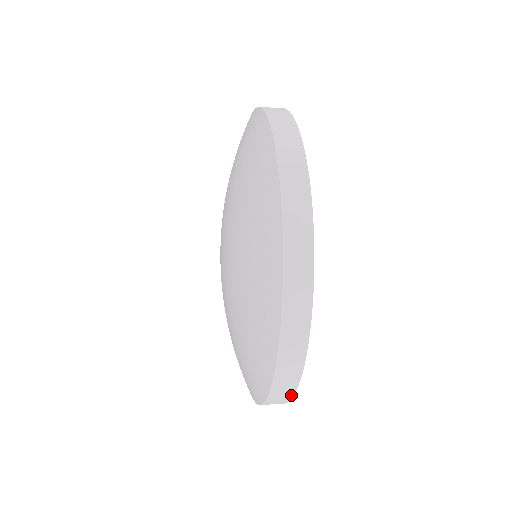
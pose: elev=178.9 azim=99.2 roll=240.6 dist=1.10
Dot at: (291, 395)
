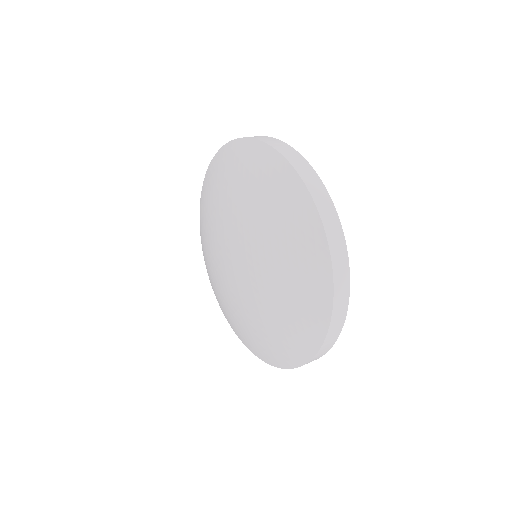
Dot at: (321, 356)
